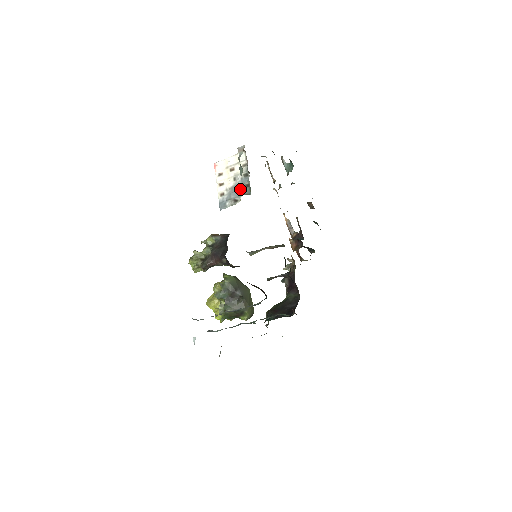
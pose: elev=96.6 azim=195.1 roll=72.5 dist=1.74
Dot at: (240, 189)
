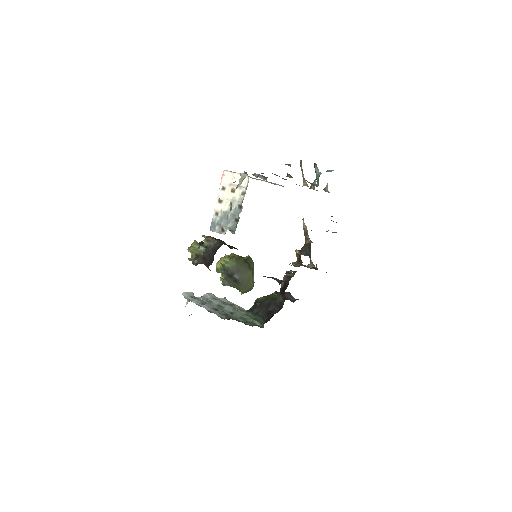
Dot at: (230, 220)
